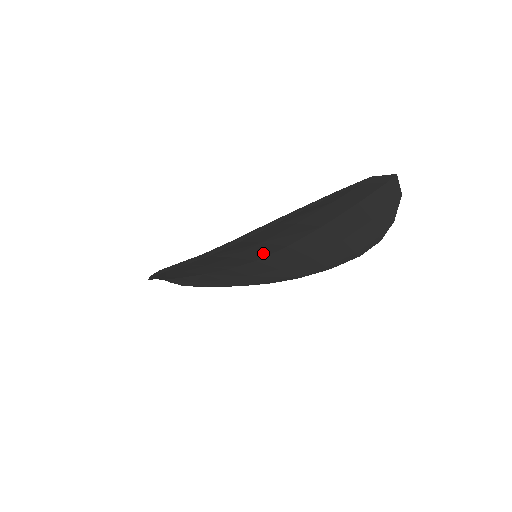
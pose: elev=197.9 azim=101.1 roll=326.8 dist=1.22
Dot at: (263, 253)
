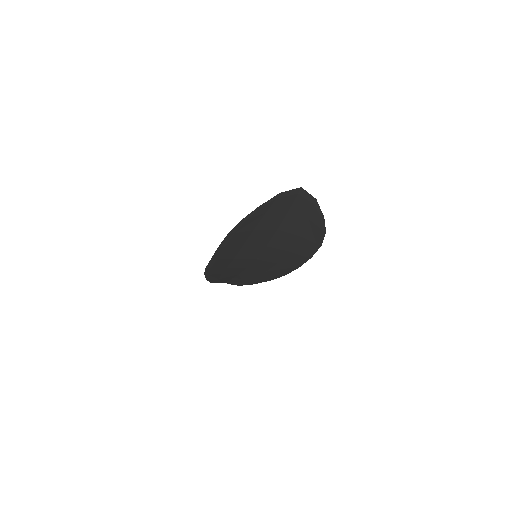
Dot at: (254, 253)
